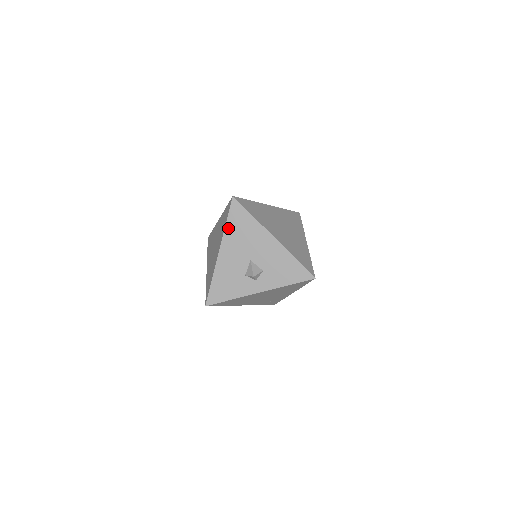
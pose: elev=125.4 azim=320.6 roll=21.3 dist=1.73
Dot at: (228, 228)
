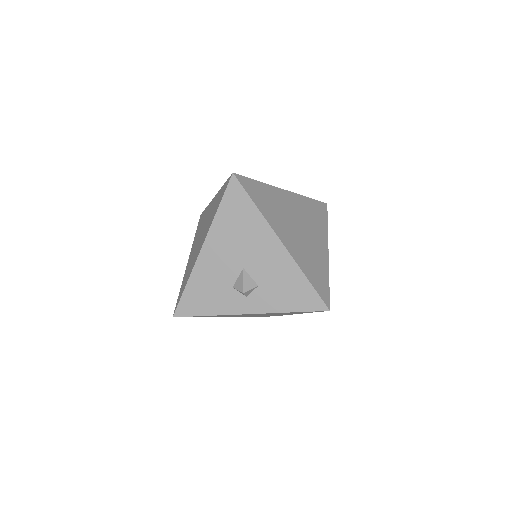
Dot at: (219, 217)
